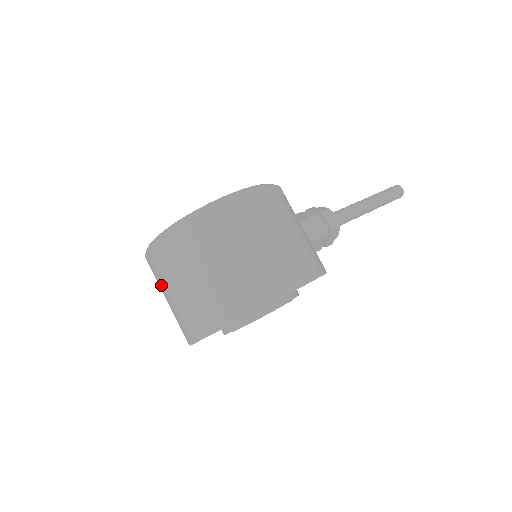
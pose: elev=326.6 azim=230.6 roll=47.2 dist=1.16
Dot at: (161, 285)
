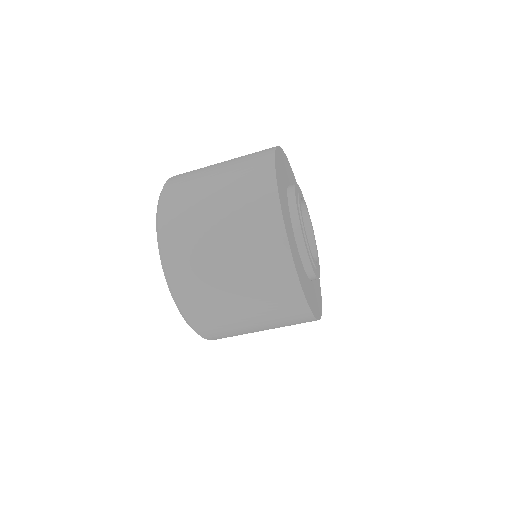
Dot at: (199, 222)
